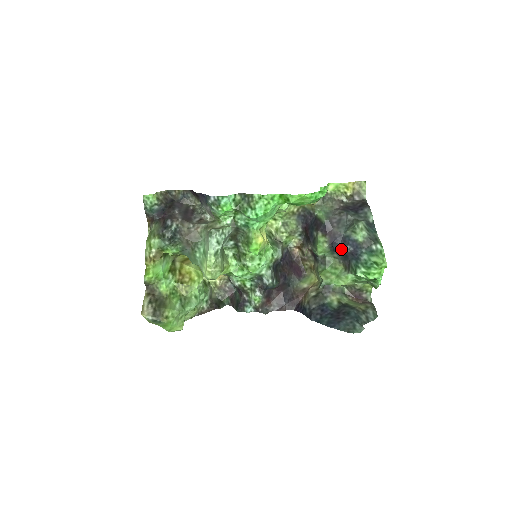
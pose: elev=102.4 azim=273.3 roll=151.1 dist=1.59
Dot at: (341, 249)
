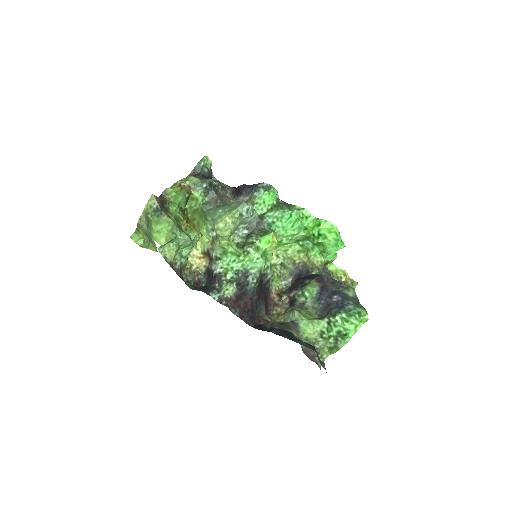
Dot at: (328, 297)
